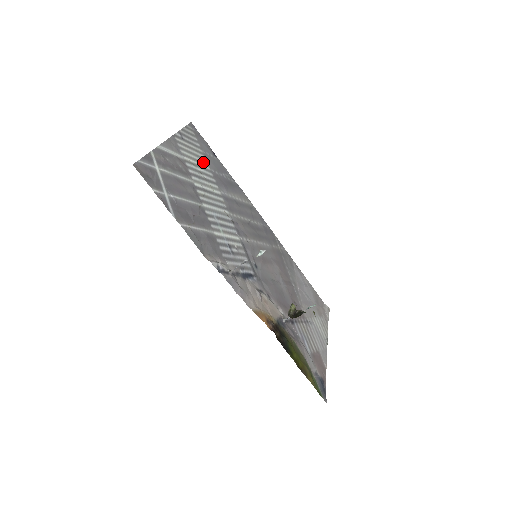
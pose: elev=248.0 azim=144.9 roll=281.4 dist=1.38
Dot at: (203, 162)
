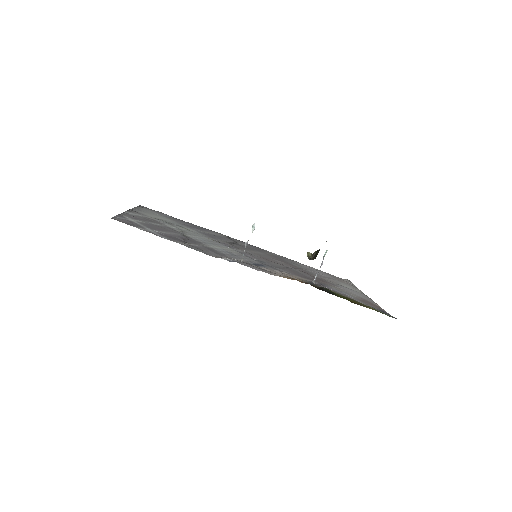
Dot at: (167, 219)
